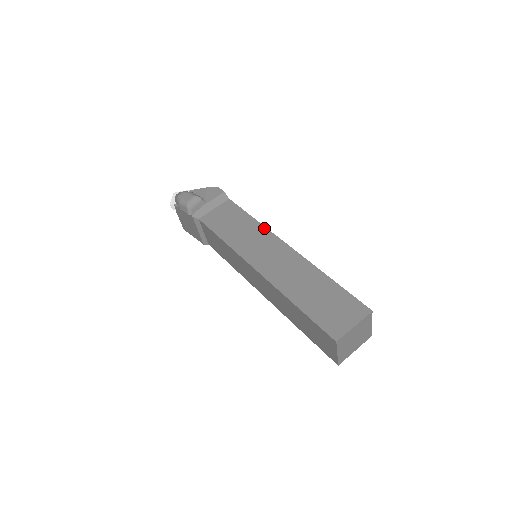
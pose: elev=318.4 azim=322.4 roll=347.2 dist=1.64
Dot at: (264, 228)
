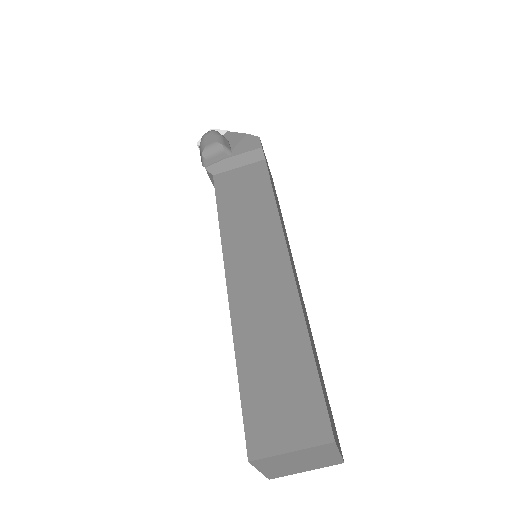
Dot at: (277, 221)
